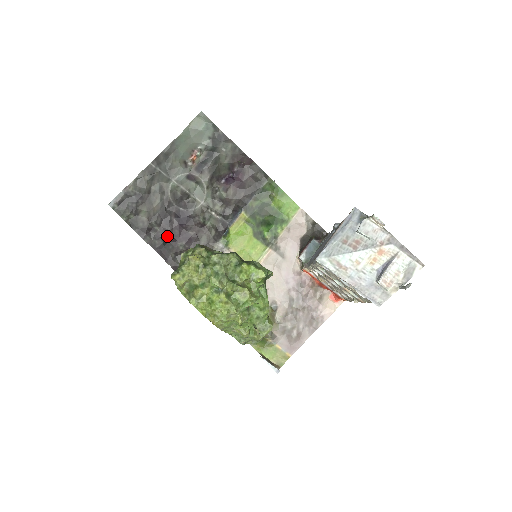
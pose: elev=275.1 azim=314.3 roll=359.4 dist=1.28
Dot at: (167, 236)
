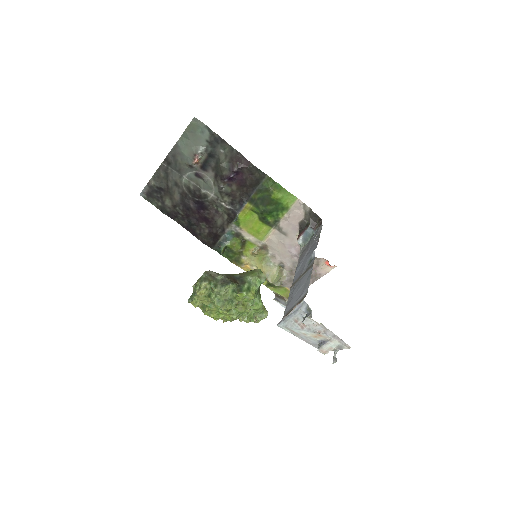
Dot at: (190, 219)
